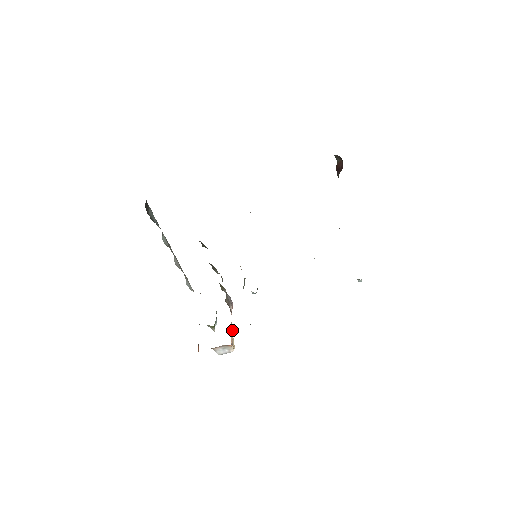
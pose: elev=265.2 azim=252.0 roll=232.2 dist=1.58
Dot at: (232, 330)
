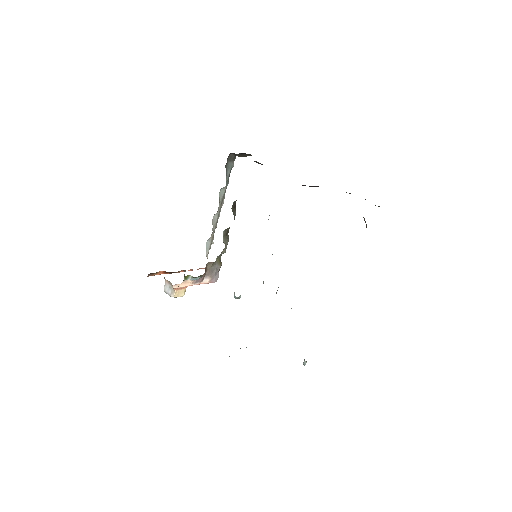
Dot at: (189, 285)
